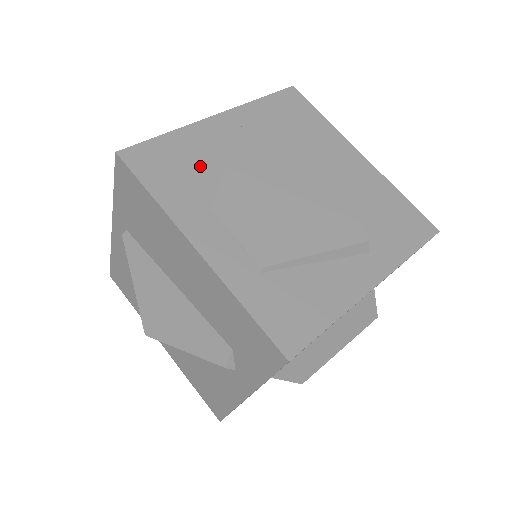
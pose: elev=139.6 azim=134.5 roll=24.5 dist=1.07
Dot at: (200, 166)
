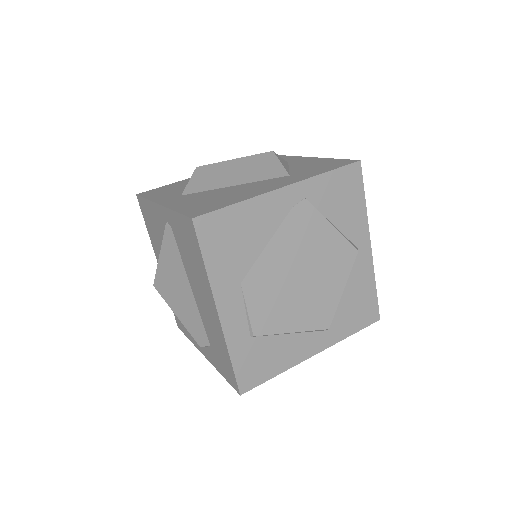
Dot at: (249, 241)
